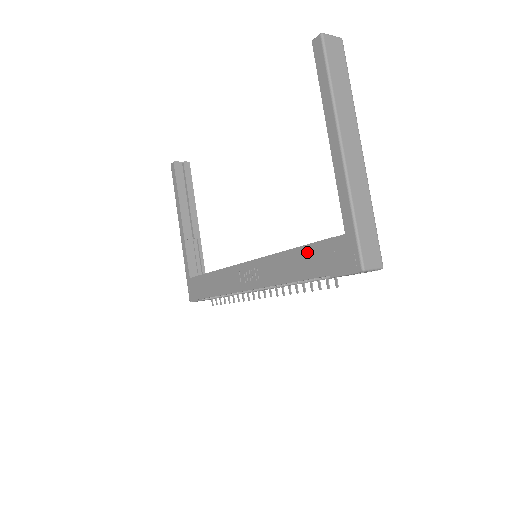
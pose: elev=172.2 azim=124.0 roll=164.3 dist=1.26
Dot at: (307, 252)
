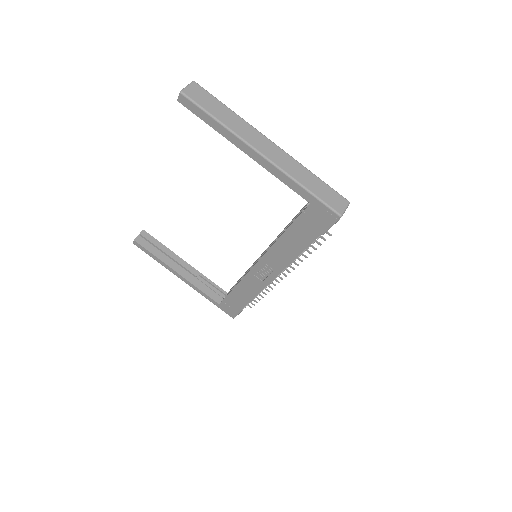
Dot at: (293, 231)
